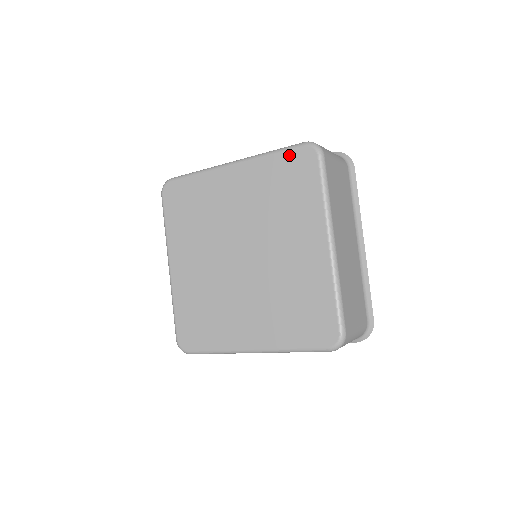
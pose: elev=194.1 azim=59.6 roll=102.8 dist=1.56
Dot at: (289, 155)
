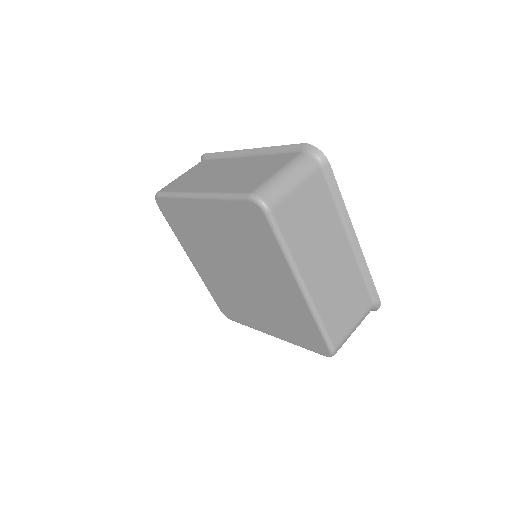
Dot at: (239, 205)
